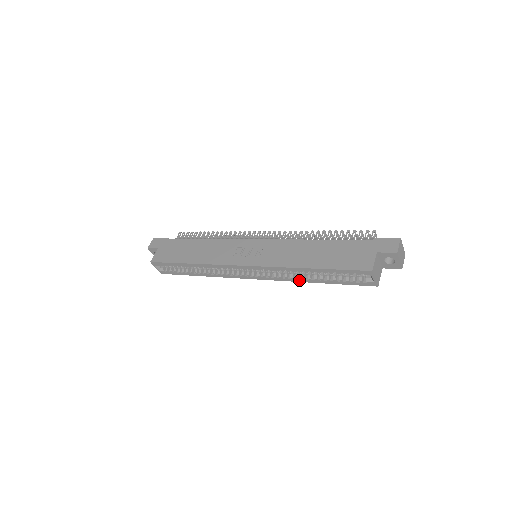
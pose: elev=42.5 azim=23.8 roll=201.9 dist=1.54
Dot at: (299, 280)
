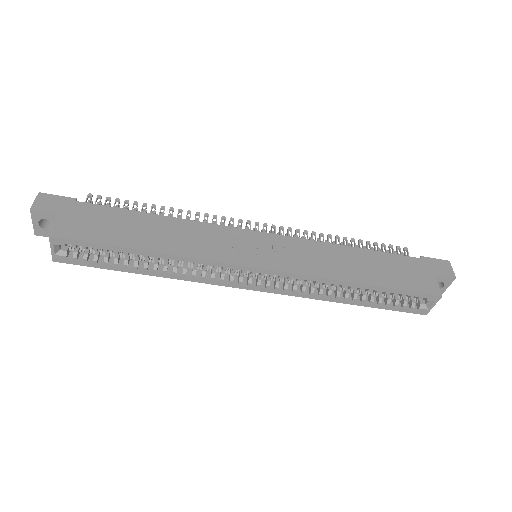
Dot at: (328, 298)
